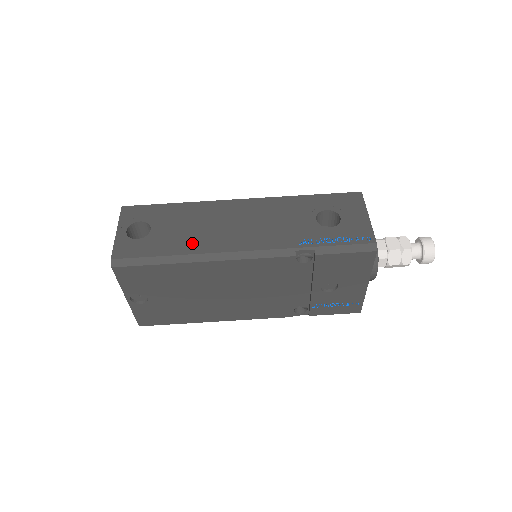
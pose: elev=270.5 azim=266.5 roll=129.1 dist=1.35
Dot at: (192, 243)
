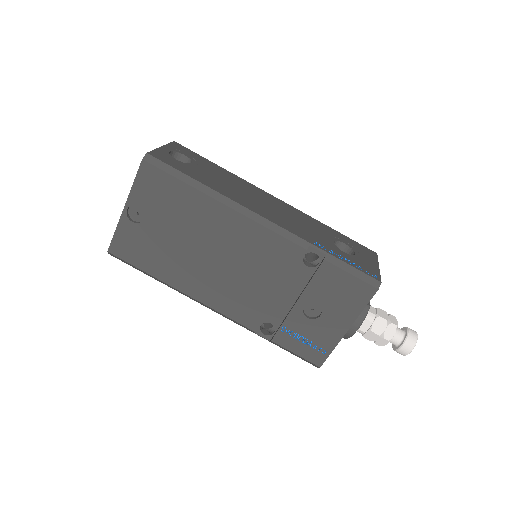
Dot at: (223, 188)
